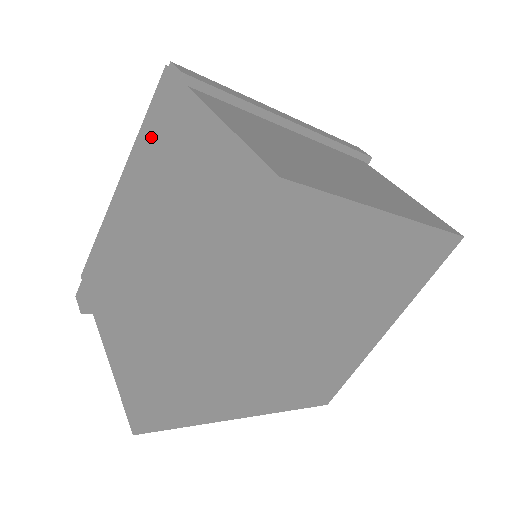
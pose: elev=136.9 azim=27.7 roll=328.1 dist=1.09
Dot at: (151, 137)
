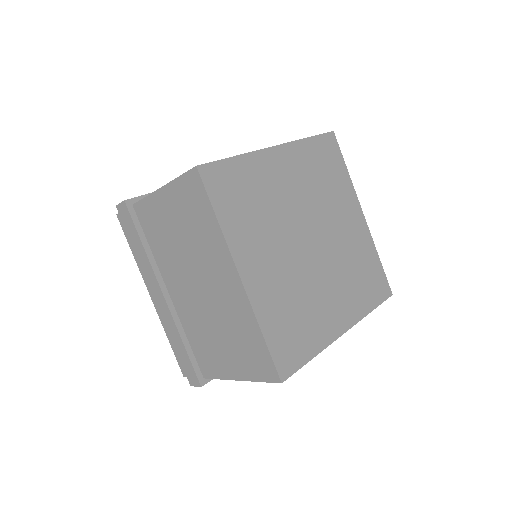
Dot at: (140, 246)
